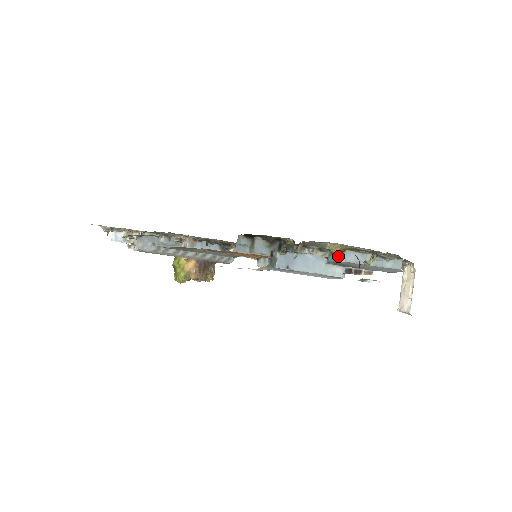
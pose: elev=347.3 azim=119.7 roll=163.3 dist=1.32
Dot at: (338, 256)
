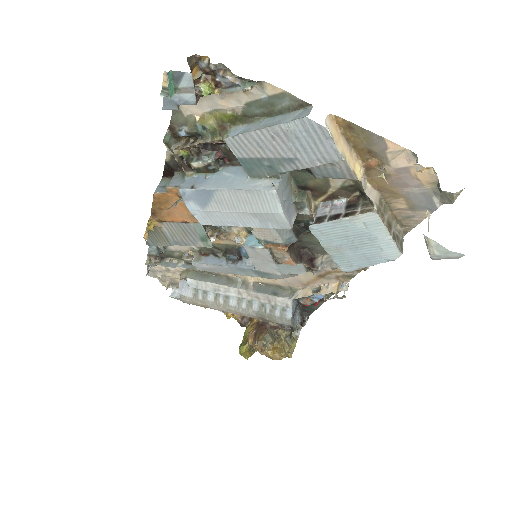
Dot at: (222, 135)
